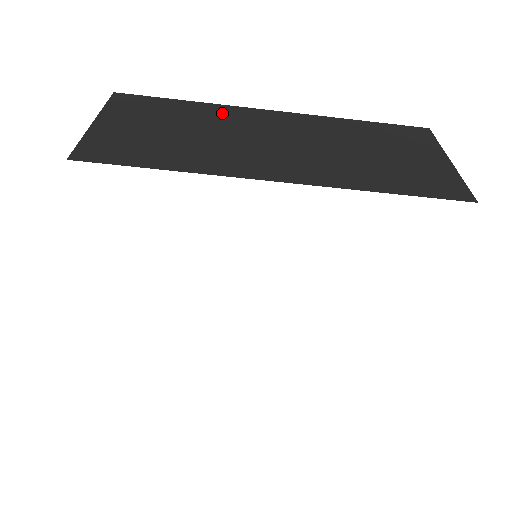
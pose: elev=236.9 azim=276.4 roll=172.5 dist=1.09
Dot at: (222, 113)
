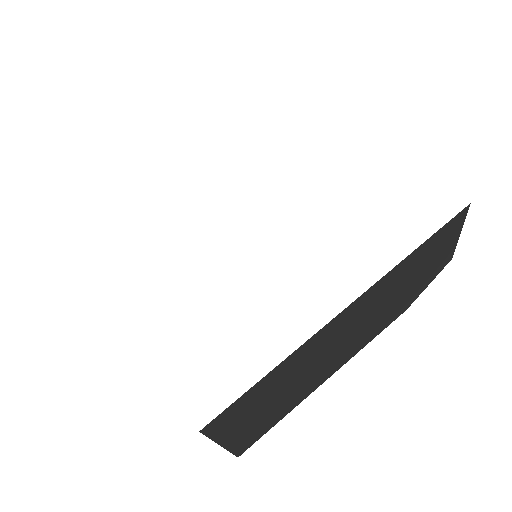
Dot at: occluded
